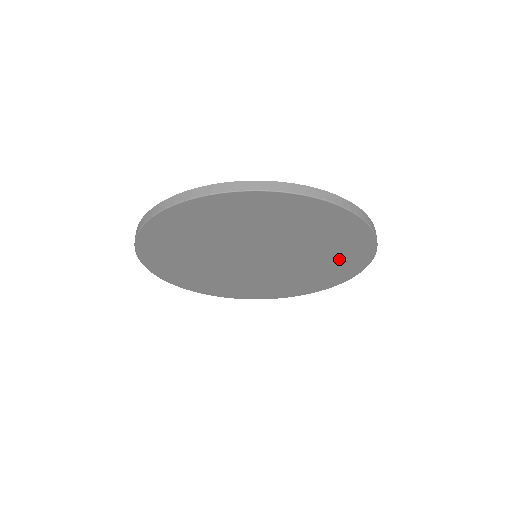
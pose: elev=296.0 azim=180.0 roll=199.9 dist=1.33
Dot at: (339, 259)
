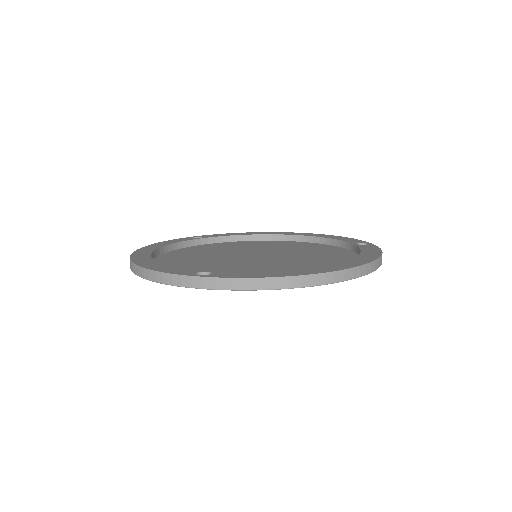
Dot at: occluded
